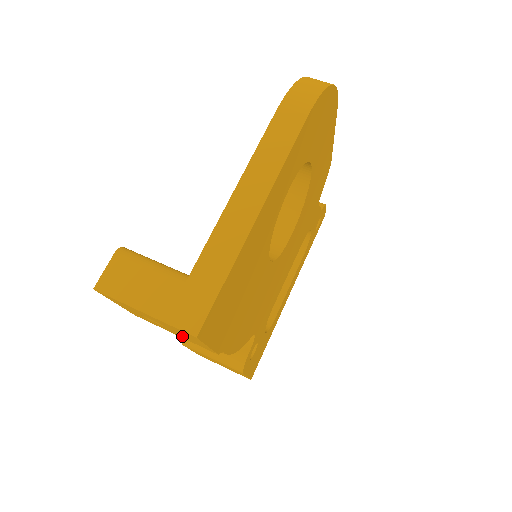
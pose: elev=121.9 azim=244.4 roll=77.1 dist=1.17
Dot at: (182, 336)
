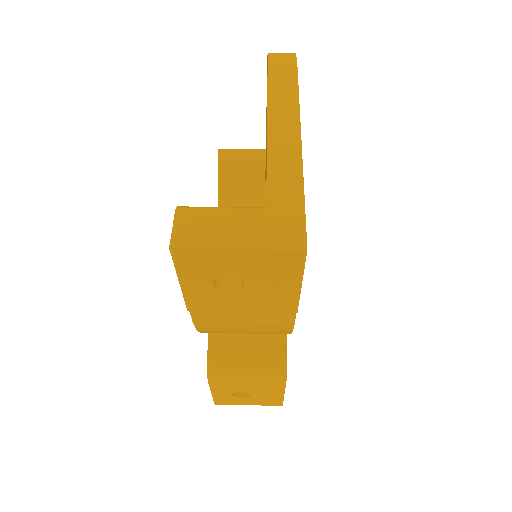
Dot at: (258, 299)
